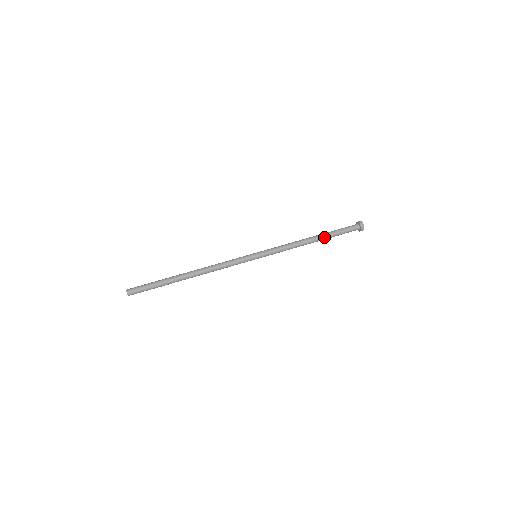
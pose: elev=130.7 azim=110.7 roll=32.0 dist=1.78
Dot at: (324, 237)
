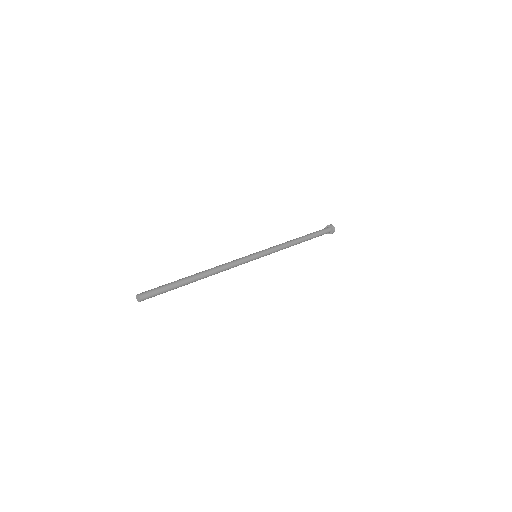
Dot at: (305, 236)
